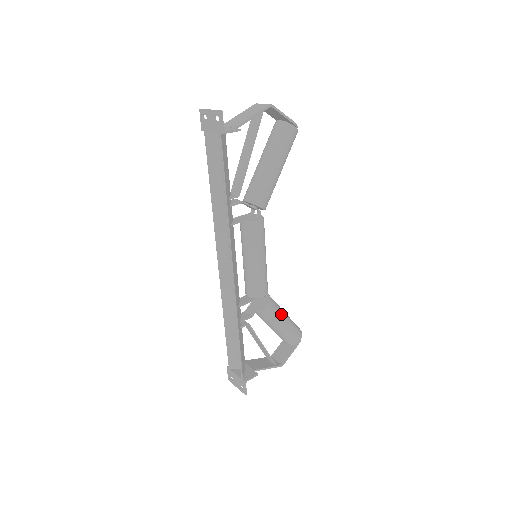
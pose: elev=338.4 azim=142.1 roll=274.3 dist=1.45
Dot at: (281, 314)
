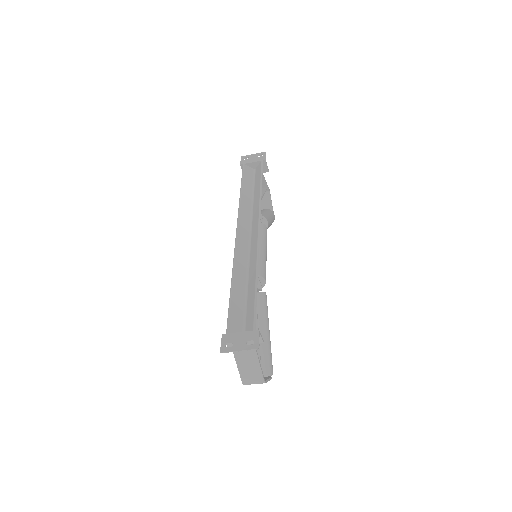
Dot at: (268, 320)
